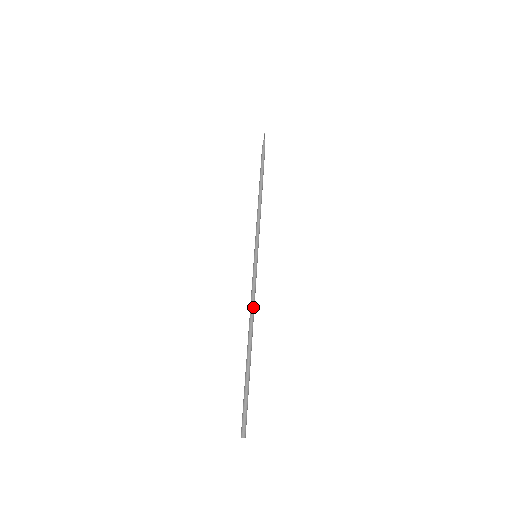
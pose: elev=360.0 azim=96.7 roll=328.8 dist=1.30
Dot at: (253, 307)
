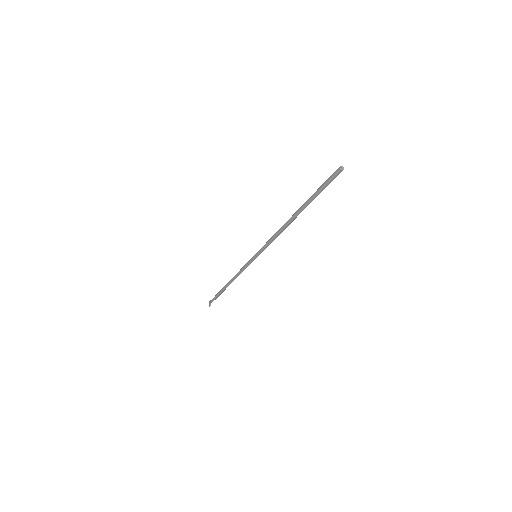
Dot at: (279, 232)
